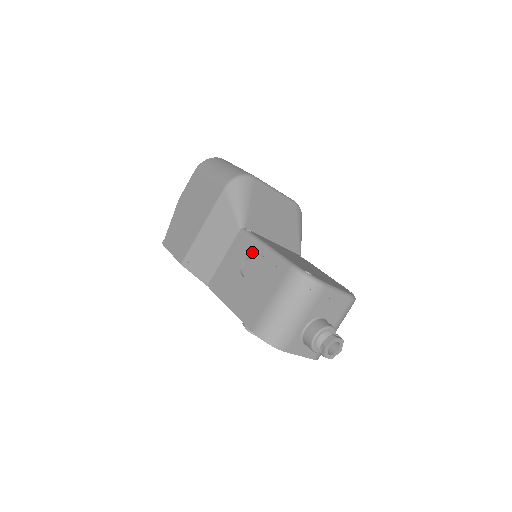
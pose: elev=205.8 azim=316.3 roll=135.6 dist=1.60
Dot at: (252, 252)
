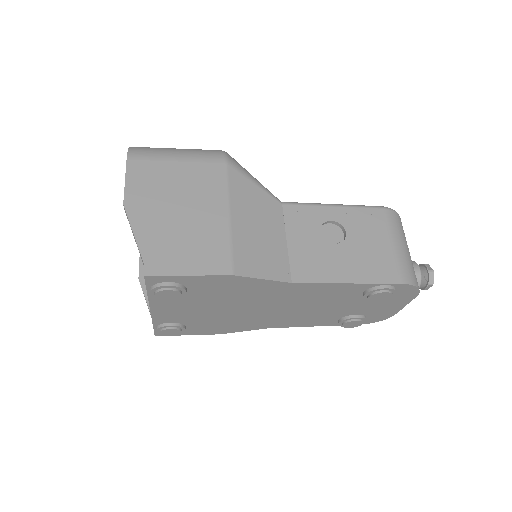
Dot at: (324, 216)
